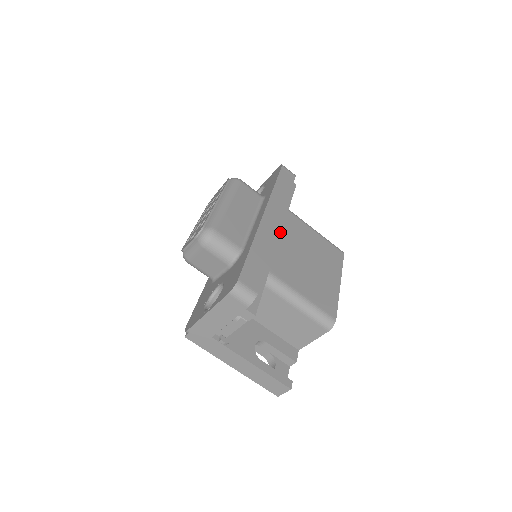
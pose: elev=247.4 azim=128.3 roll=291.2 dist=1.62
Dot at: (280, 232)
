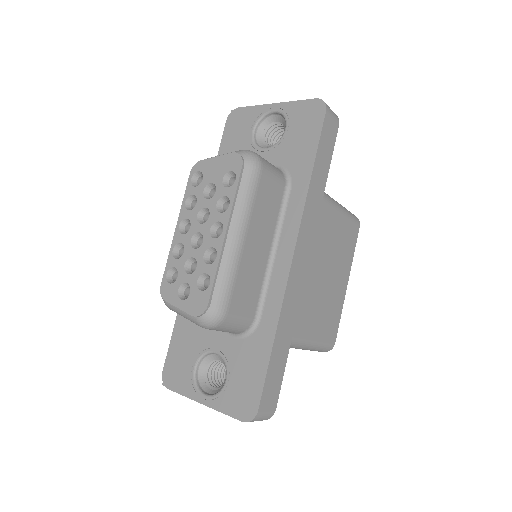
Dot at: occluded
